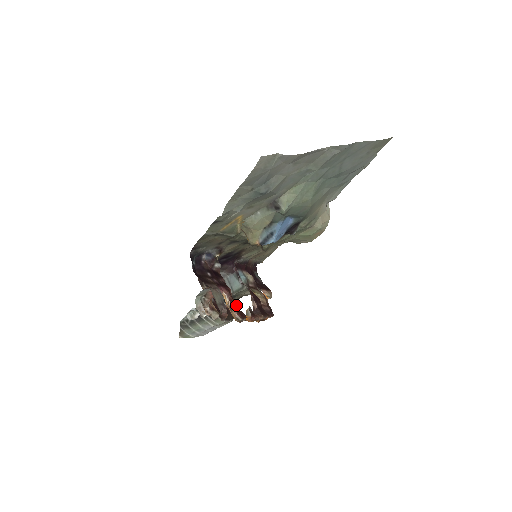
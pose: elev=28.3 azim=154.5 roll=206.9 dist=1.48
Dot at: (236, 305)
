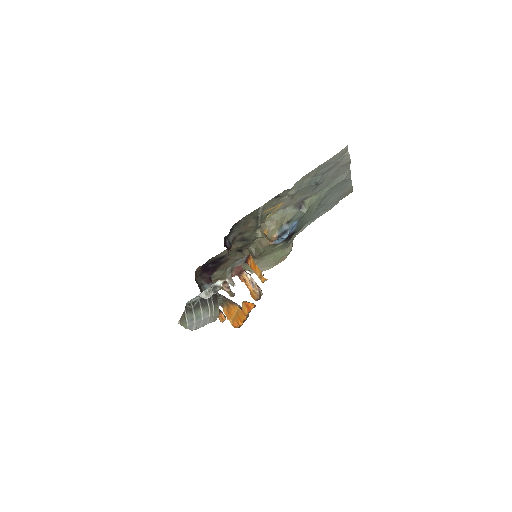
Dot at: occluded
